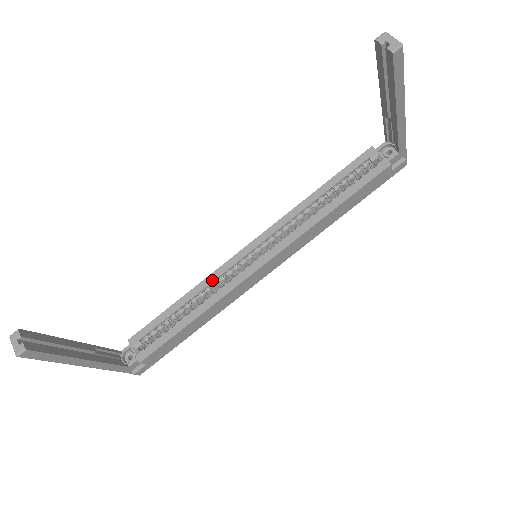
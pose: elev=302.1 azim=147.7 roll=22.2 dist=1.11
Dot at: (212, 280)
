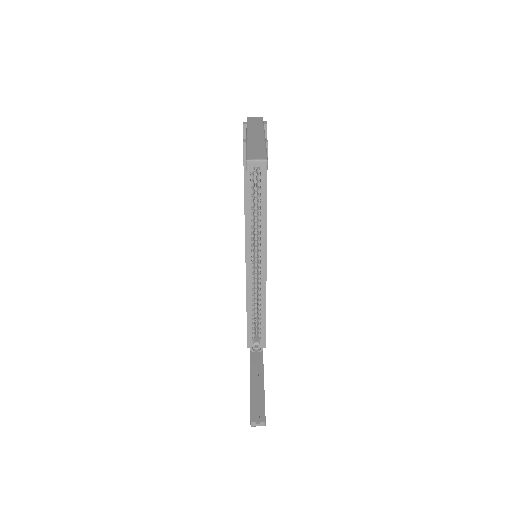
Dot at: (251, 288)
